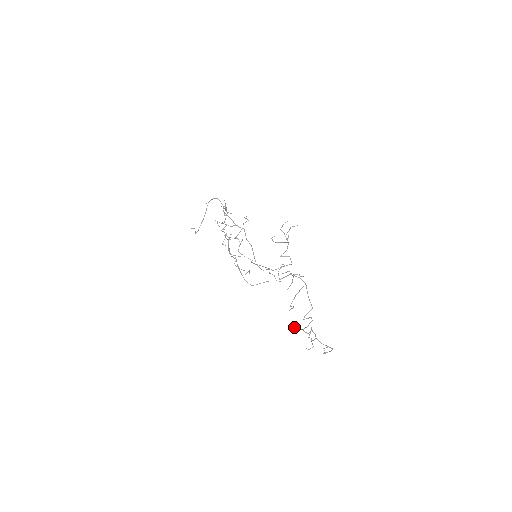
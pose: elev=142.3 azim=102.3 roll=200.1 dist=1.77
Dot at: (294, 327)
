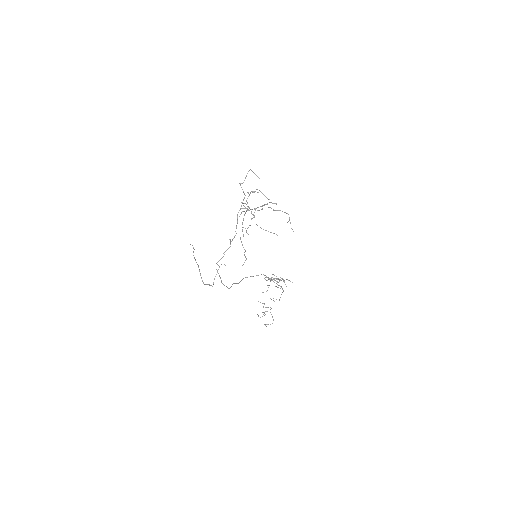
Dot at: occluded
